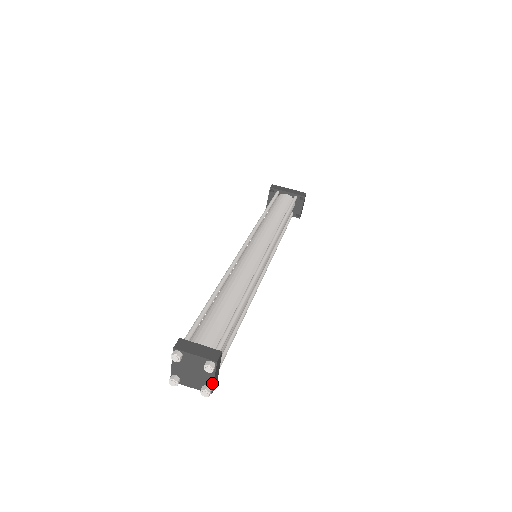
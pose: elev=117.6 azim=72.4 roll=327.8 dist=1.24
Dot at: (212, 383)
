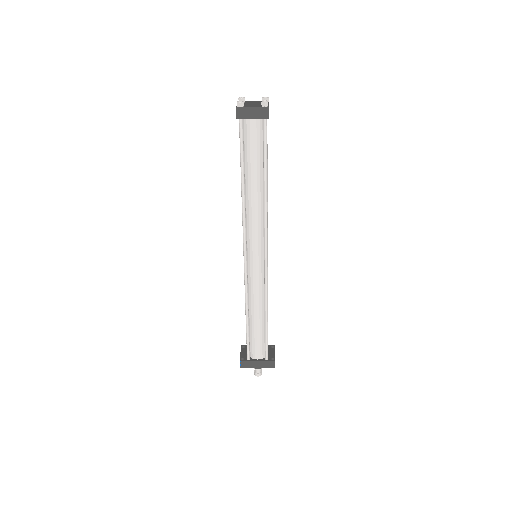
Dot at: (268, 105)
